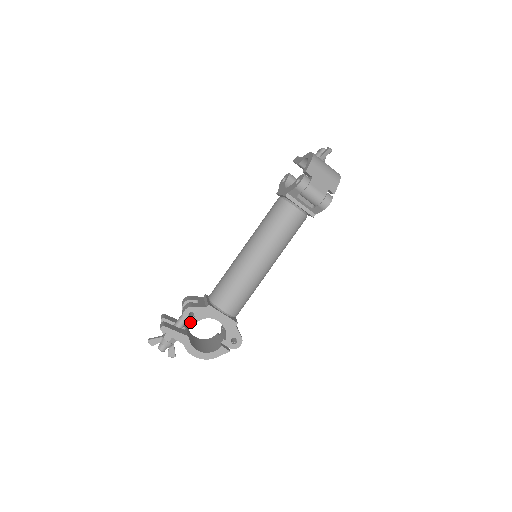
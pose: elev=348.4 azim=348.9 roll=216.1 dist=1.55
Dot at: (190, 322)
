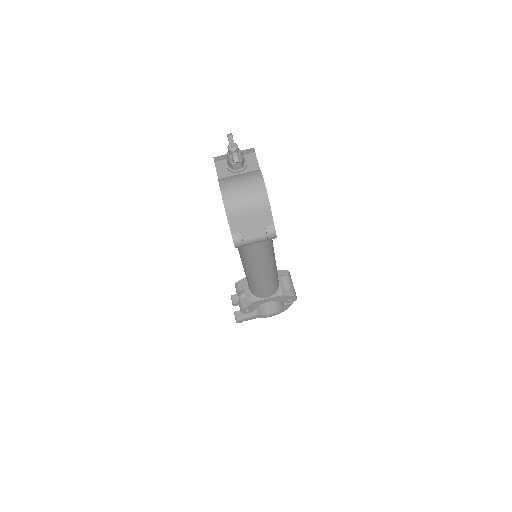
Dot at: (250, 312)
